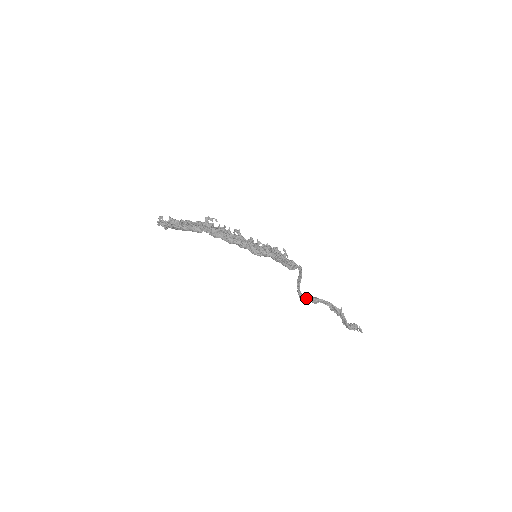
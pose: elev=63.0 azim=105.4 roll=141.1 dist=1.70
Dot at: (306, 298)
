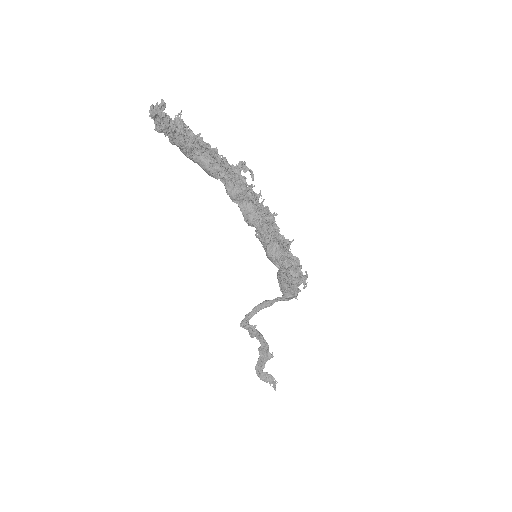
Dot at: (249, 327)
